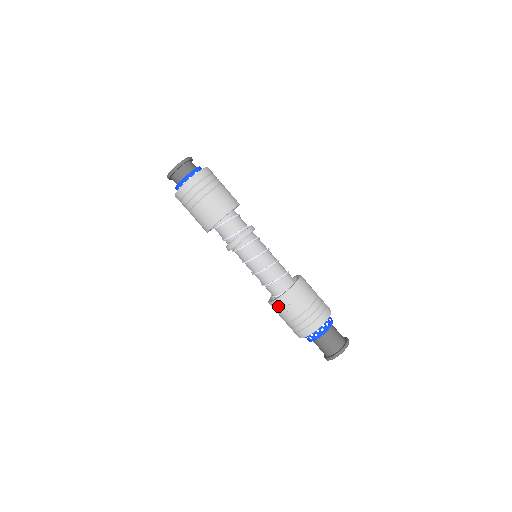
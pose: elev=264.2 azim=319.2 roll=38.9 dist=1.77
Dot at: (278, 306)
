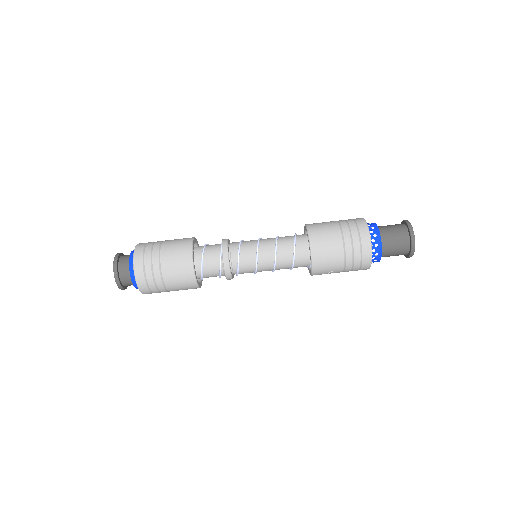
Dot at: occluded
